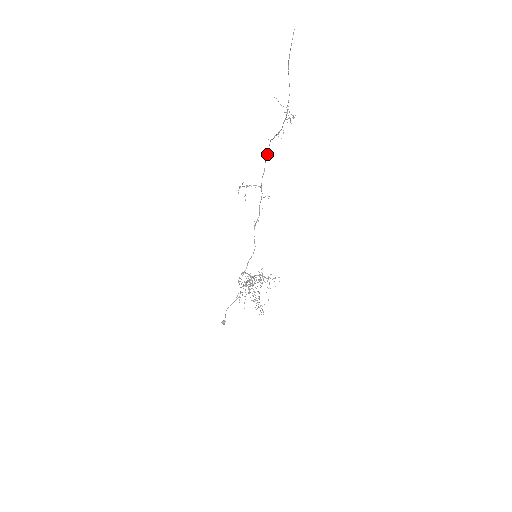
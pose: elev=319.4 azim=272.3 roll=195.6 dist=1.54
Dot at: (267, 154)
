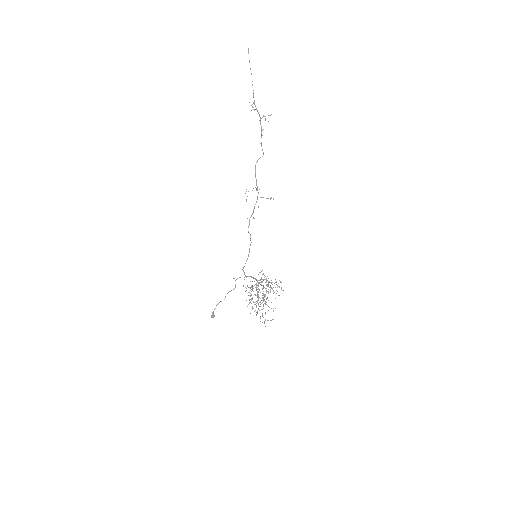
Dot at: occluded
